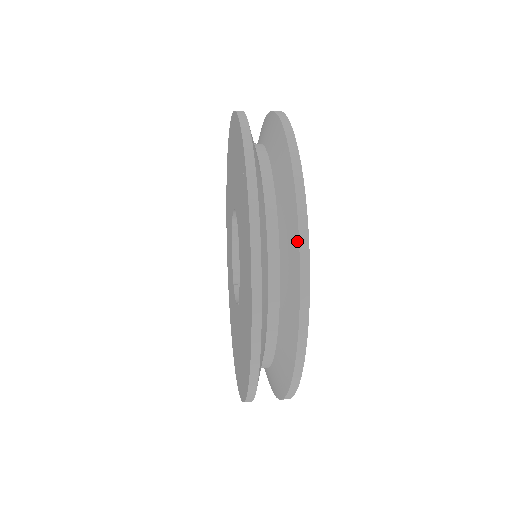
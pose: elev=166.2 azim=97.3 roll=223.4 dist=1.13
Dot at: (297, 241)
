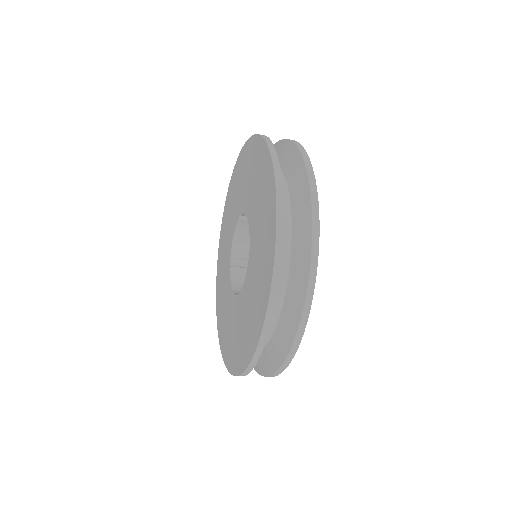
Dot at: (303, 300)
